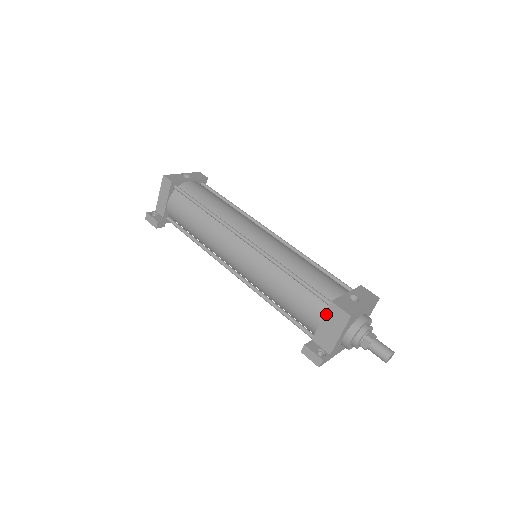
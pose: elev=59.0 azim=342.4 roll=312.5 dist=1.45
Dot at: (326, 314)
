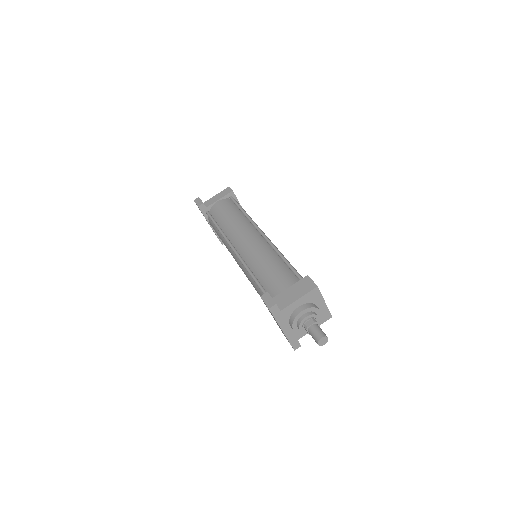
Dot at: (297, 282)
